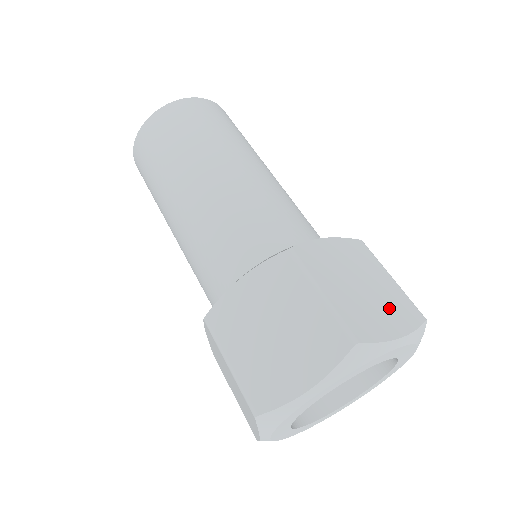
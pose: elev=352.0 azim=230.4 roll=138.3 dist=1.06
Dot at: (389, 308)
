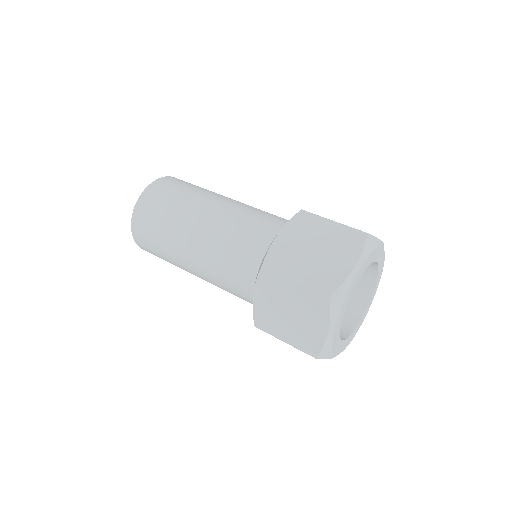
Dot at: (340, 250)
